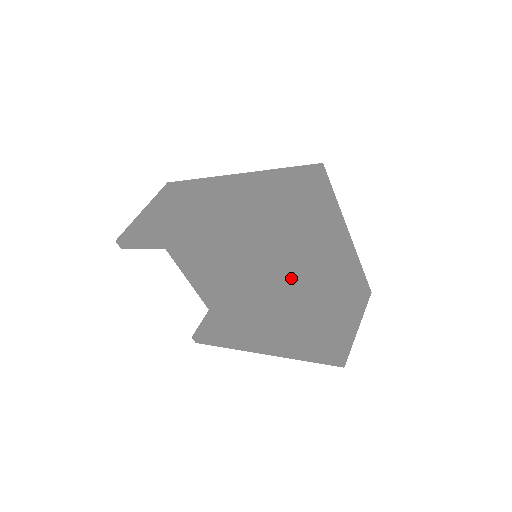
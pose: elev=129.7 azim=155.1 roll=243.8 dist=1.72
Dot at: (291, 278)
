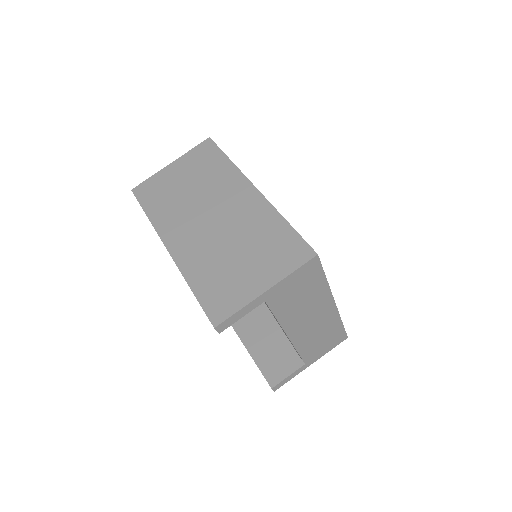
Dot at: occluded
